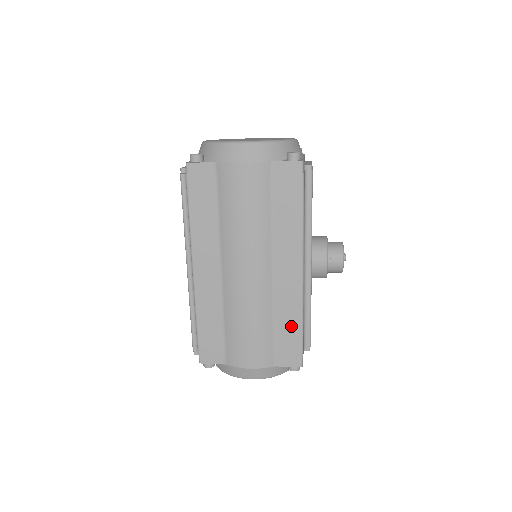
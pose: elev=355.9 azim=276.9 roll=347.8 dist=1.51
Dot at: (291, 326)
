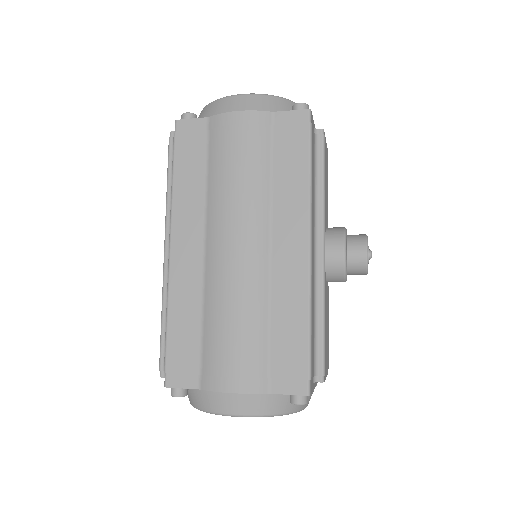
Dot at: (294, 328)
